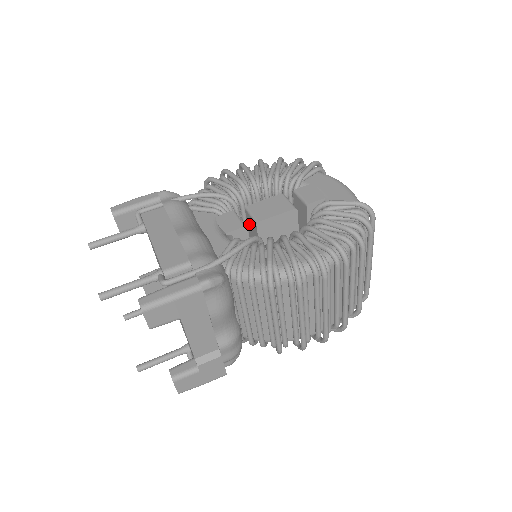
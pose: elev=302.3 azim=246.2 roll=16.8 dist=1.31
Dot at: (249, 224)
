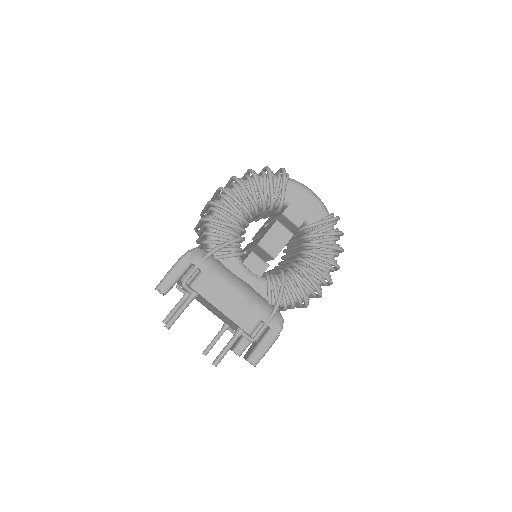
Dot at: (258, 249)
